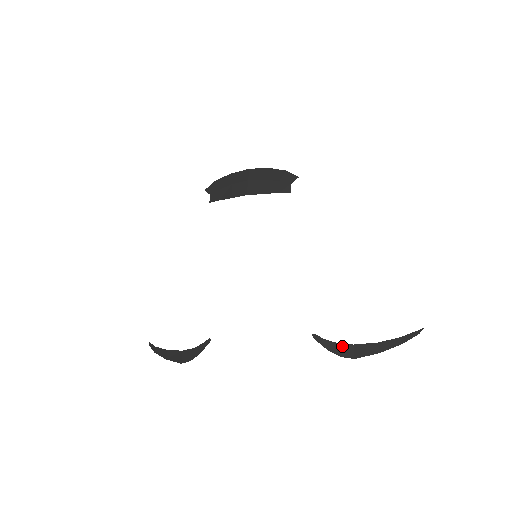
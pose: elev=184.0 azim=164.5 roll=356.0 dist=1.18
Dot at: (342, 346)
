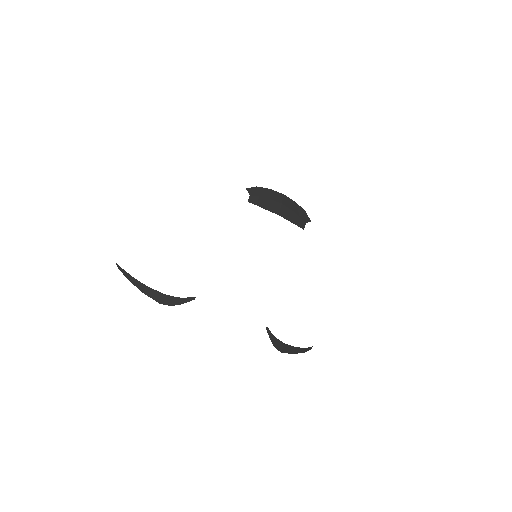
Dot at: (279, 342)
